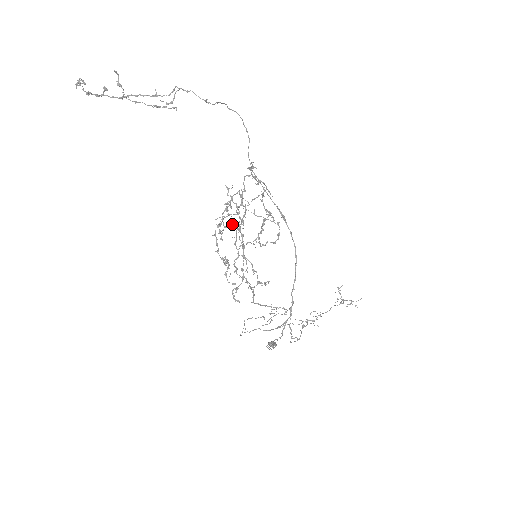
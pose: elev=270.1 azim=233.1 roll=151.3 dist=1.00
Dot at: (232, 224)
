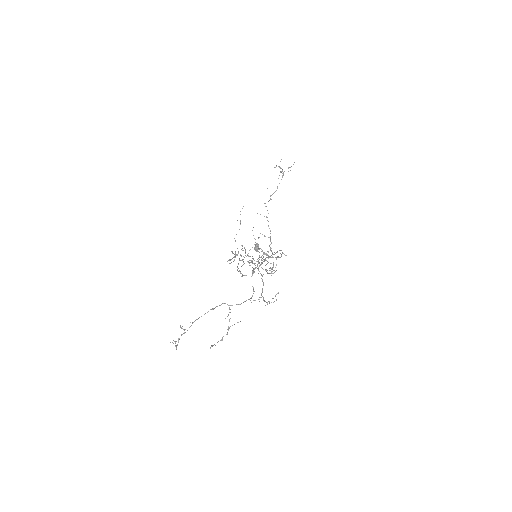
Dot at: occluded
